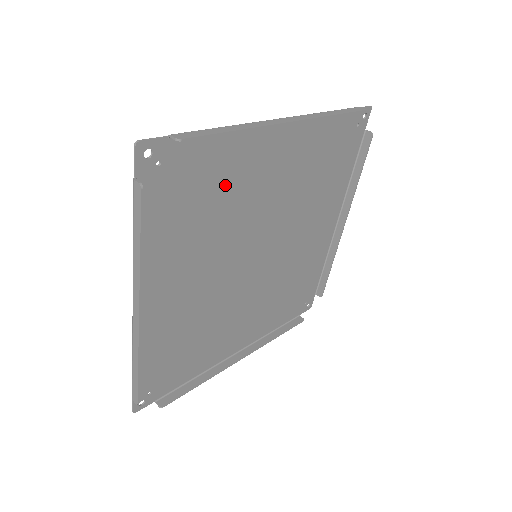
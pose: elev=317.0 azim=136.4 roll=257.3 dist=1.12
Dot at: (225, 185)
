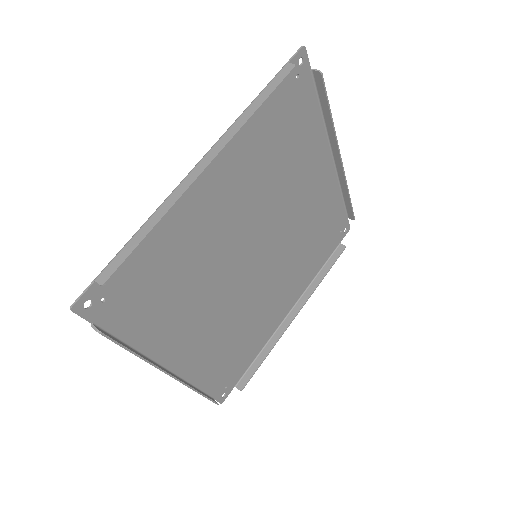
Dot at: (180, 252)
